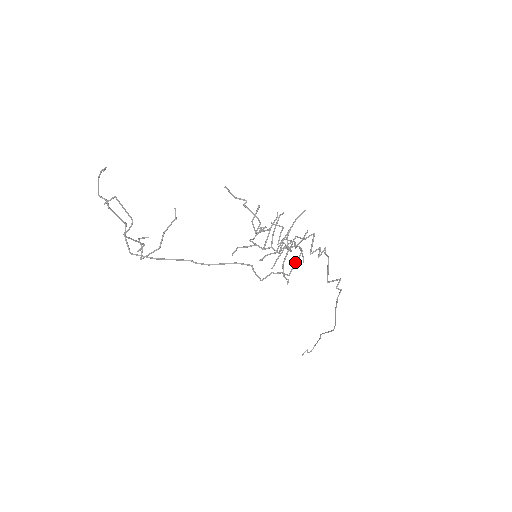
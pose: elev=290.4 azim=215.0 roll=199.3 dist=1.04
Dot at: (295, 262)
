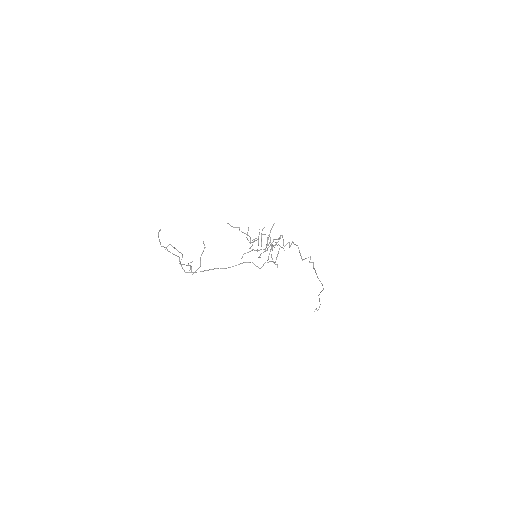
Dot at: (277, 254)
